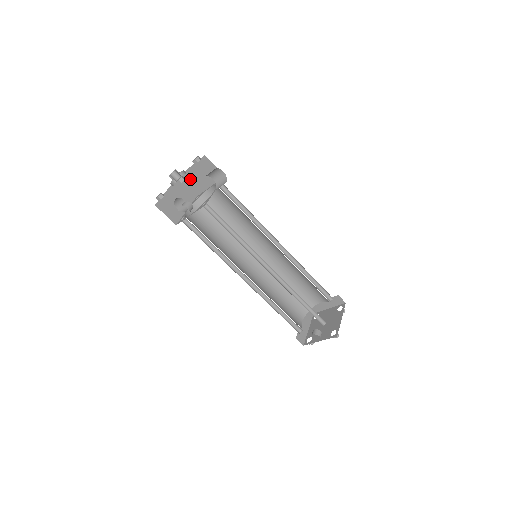
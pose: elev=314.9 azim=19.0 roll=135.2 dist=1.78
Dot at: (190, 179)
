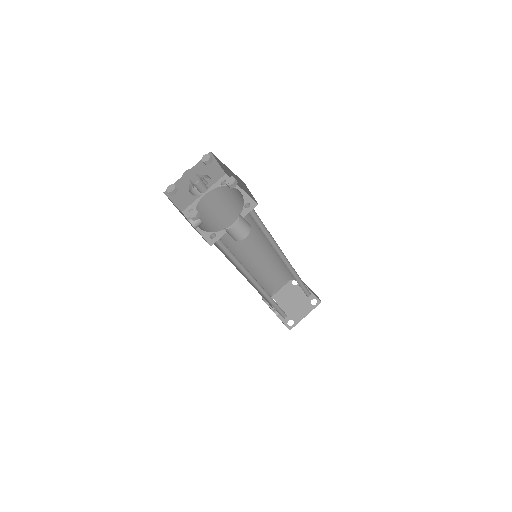
Dot at: (223, 166)
